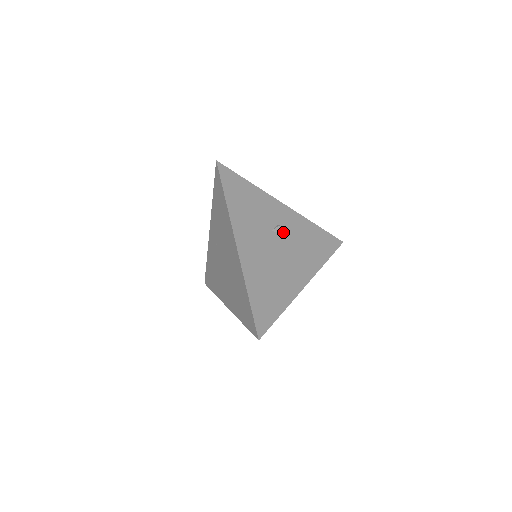
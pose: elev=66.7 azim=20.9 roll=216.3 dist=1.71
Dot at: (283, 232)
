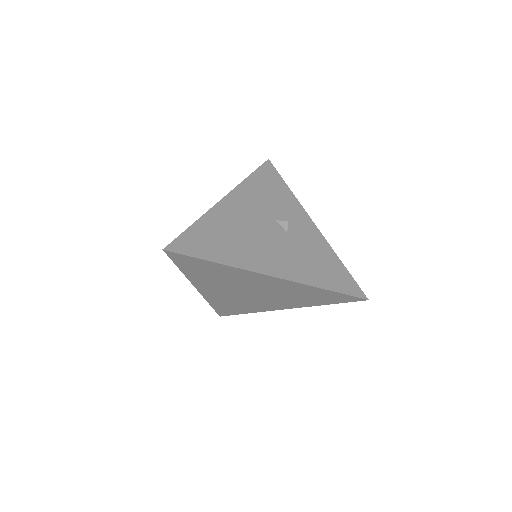
Dot at: (289, 231)
